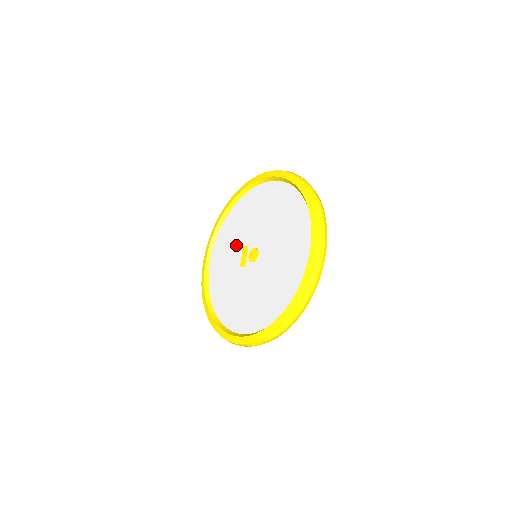
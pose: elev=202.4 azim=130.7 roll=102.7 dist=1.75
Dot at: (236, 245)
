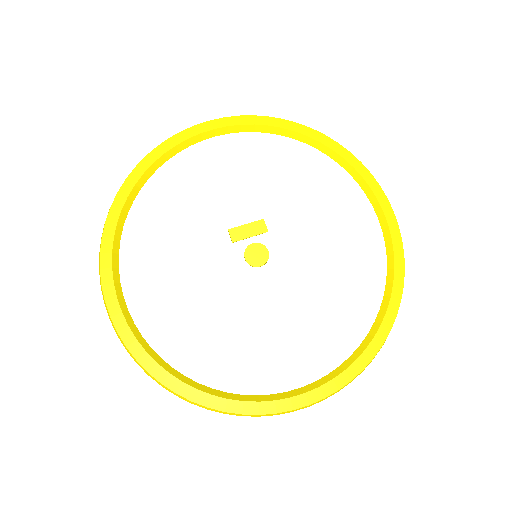
Dot at: (261, 198)
